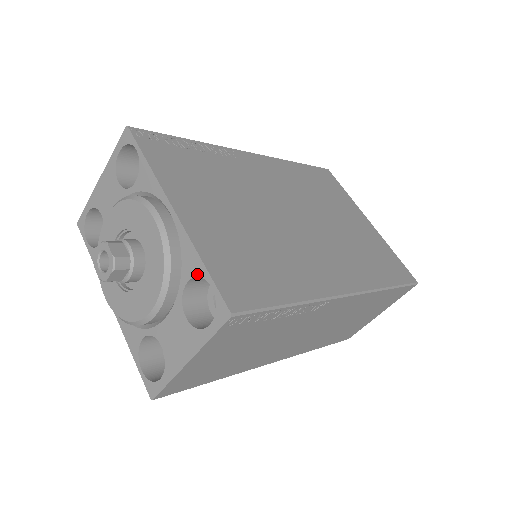
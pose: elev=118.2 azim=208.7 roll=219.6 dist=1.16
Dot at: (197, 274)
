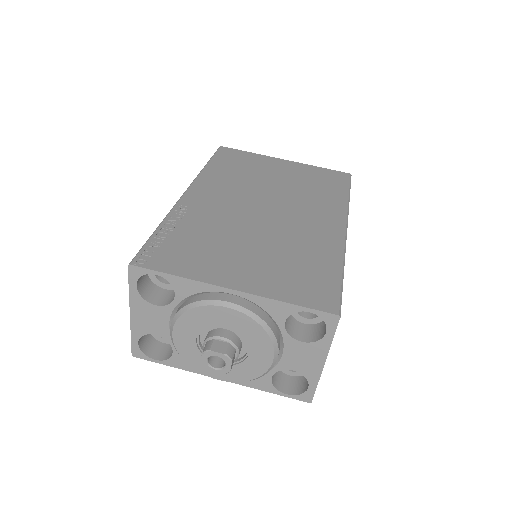
Dot at: (290, 313)
